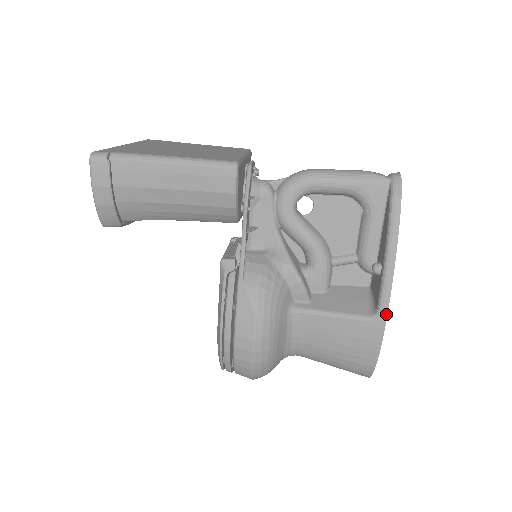
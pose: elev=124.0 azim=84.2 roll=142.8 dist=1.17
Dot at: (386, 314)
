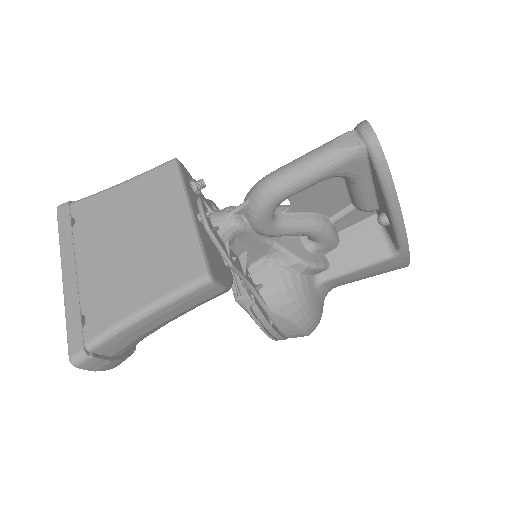
Dot at: (408, 249)
